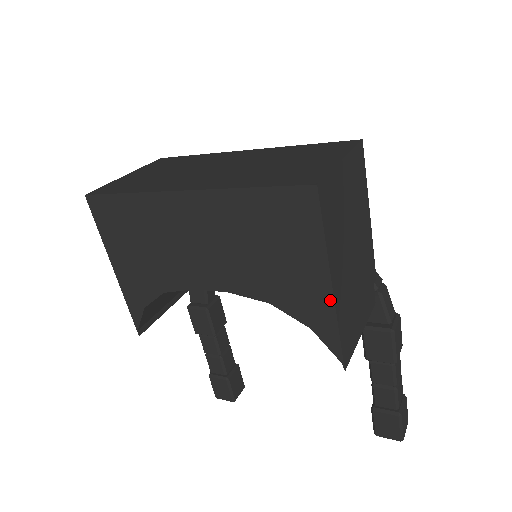
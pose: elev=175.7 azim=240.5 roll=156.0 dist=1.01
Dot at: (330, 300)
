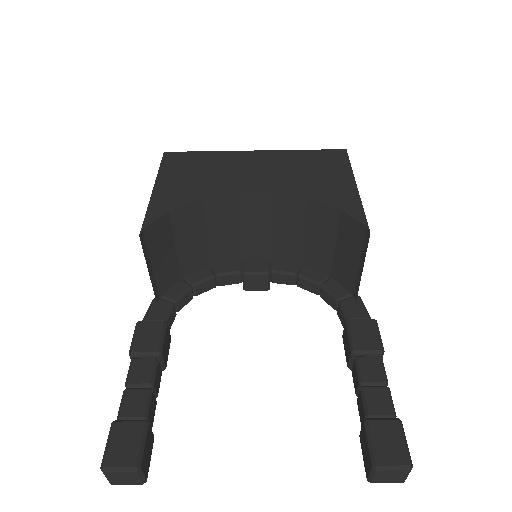
Dot at: (356, 192)
